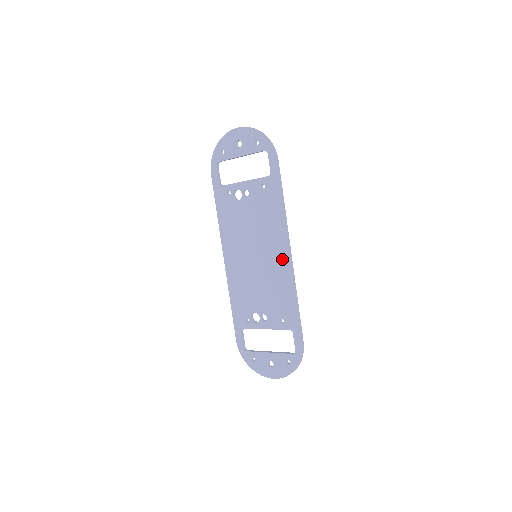
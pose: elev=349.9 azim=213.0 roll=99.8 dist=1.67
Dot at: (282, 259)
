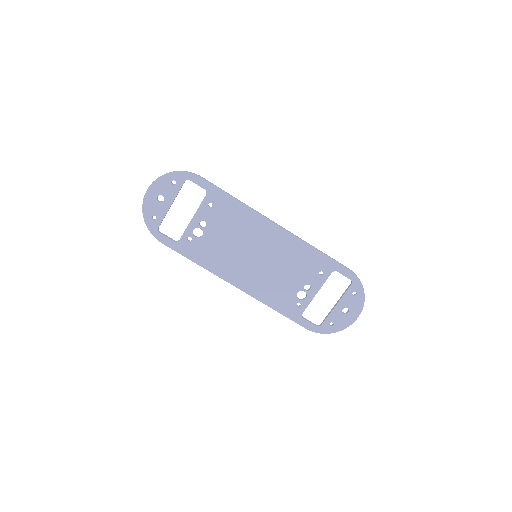
Dot at: (276, 234)
